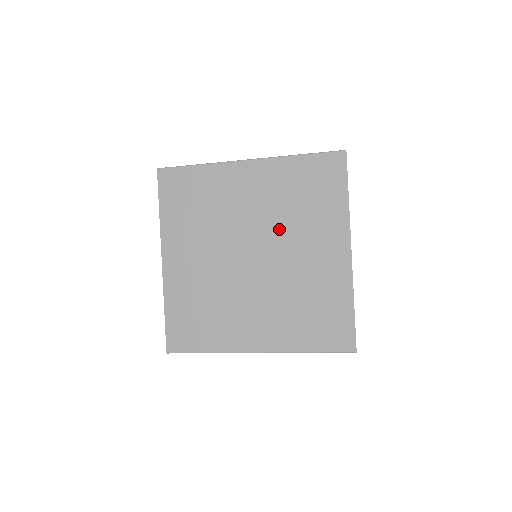
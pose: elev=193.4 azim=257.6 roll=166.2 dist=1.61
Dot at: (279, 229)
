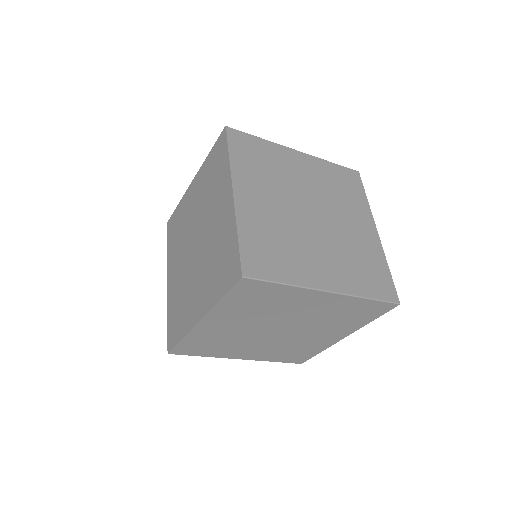
Dot at: (328, 201)
